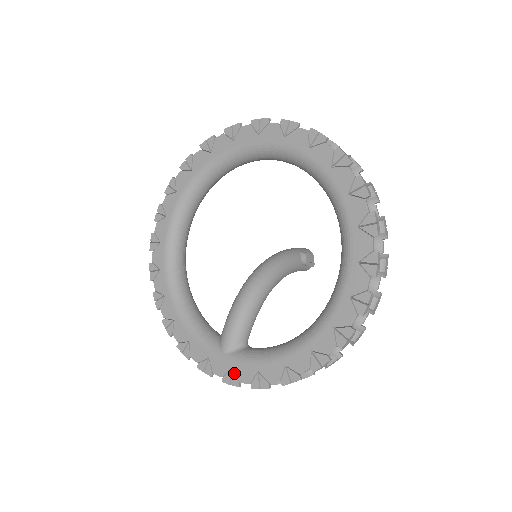
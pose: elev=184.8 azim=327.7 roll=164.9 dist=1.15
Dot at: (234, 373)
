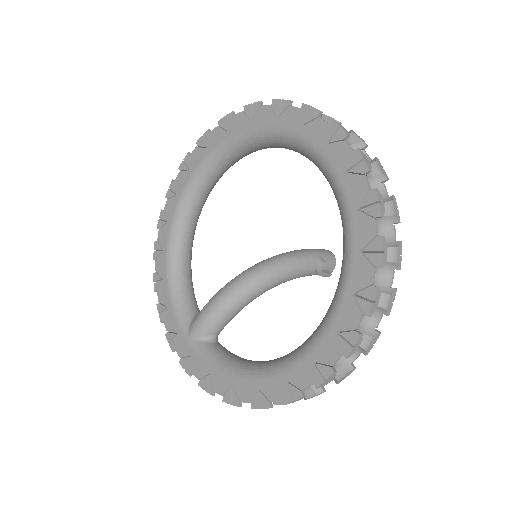
Dot at: (191, 361)
